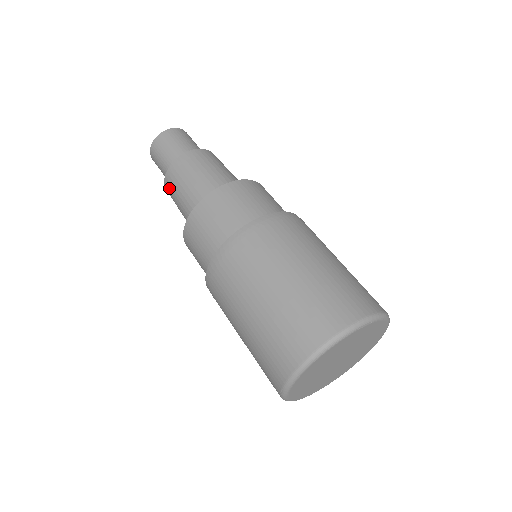
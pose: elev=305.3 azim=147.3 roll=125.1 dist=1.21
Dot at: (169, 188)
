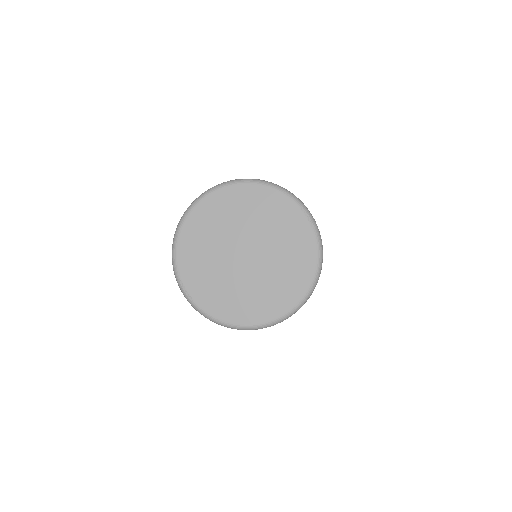
Dot at: occluded
